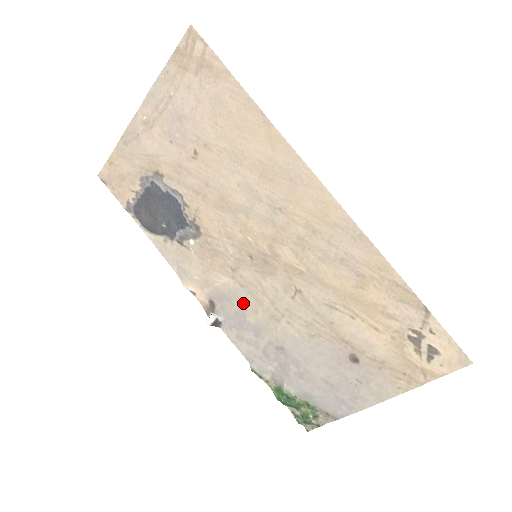
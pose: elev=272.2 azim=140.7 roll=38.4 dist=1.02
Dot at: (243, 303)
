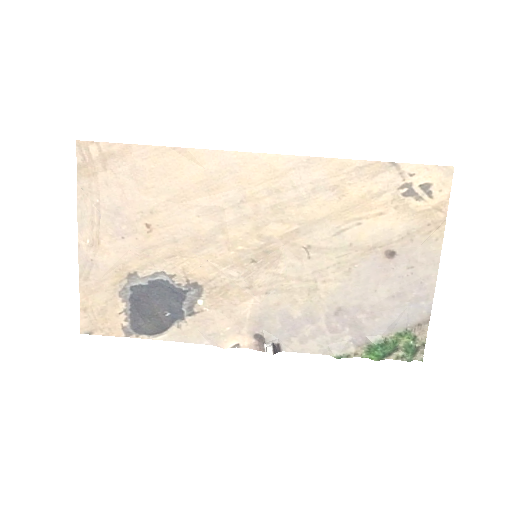
Dot at: (280, 307)
